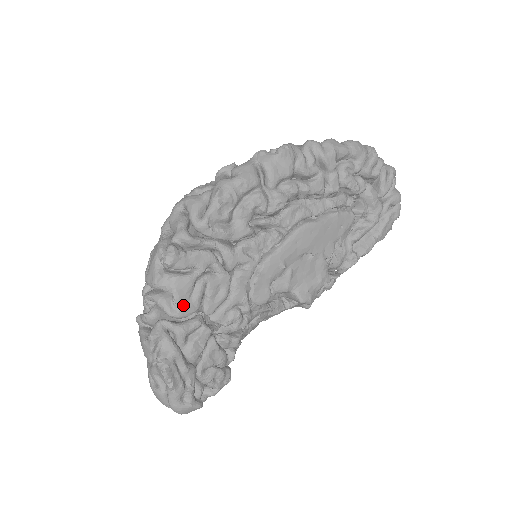
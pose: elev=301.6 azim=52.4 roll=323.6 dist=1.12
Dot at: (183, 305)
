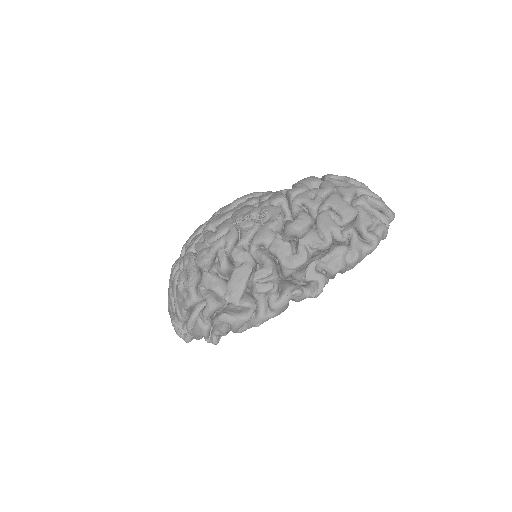
Dot at: occluded
